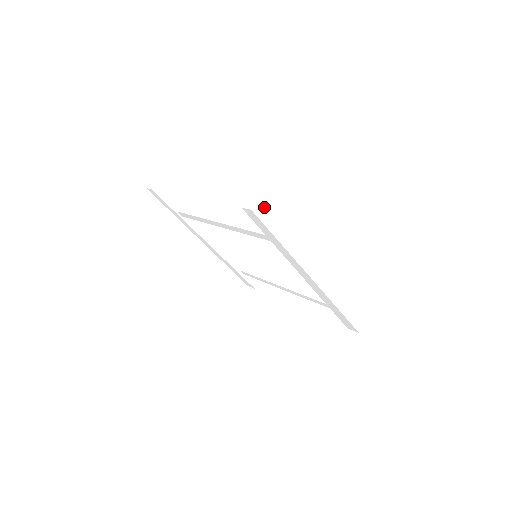
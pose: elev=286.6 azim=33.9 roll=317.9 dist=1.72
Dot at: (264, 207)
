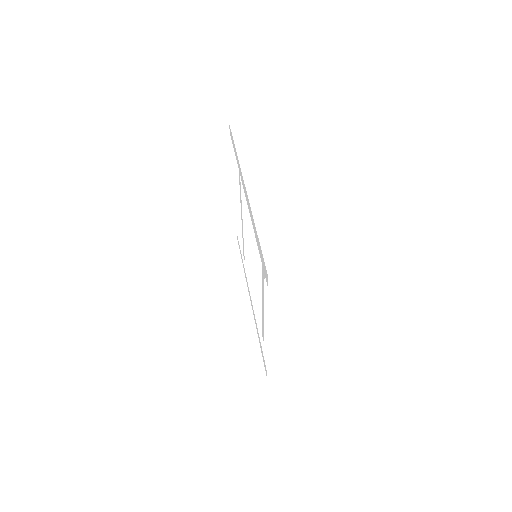
Dot at: (240, 127)
